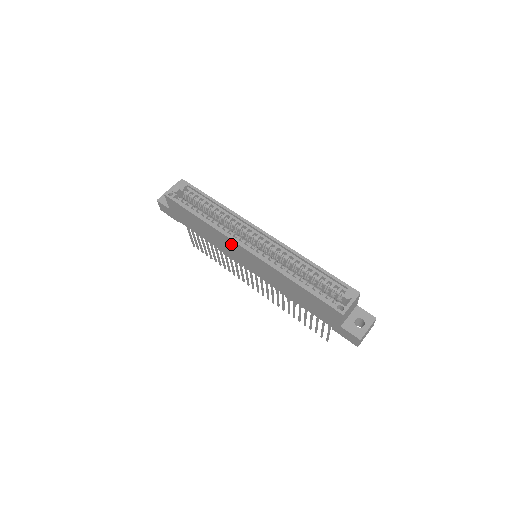
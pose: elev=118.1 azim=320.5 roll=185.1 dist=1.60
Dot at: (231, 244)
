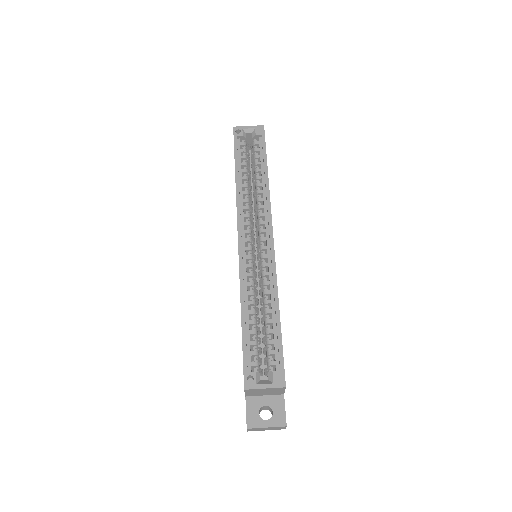
Dot at: occluded
